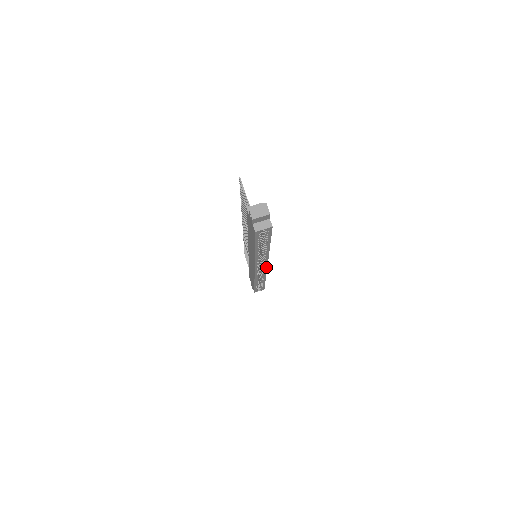
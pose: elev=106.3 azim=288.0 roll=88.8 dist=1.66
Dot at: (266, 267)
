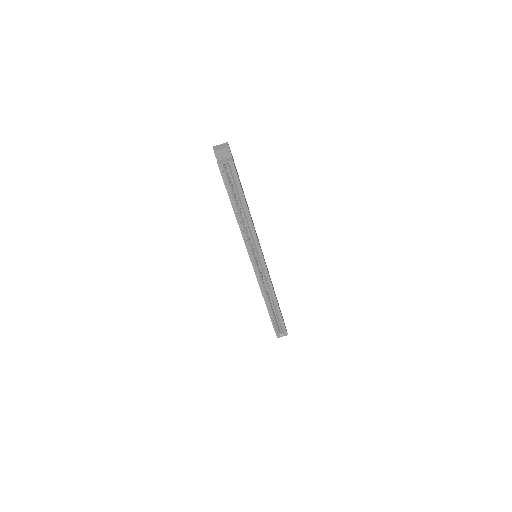
Dot at: (264, 264)
